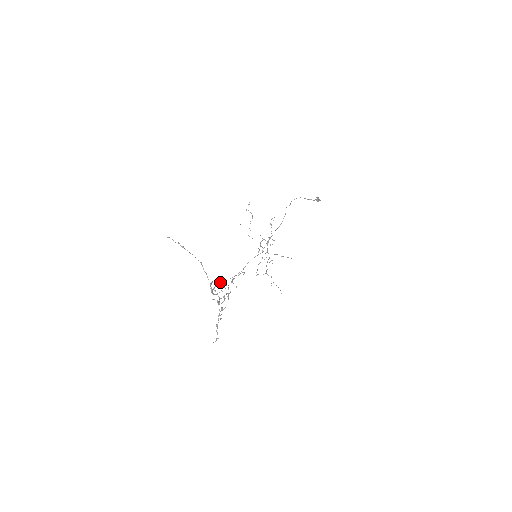
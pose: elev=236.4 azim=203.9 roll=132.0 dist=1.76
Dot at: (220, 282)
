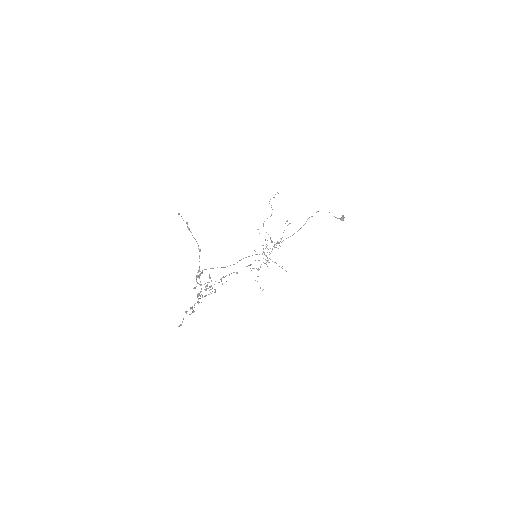
Dot at: (209, 274)
